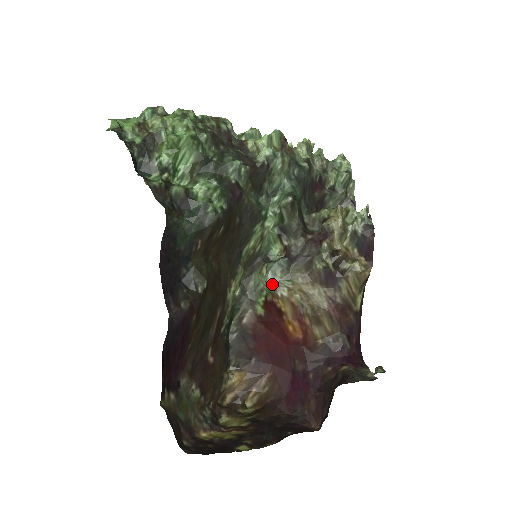
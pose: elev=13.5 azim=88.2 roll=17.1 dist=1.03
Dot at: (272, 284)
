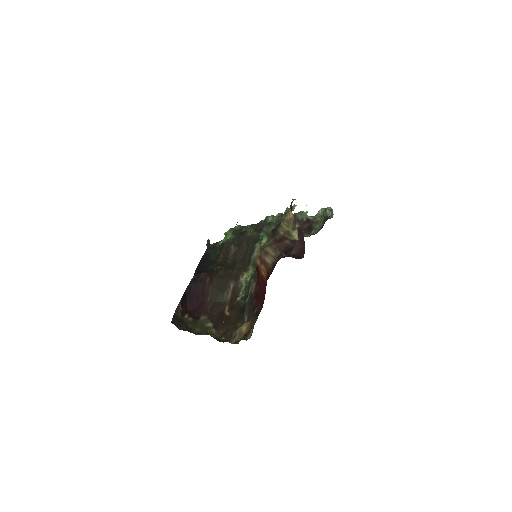
Dot at: occluded
